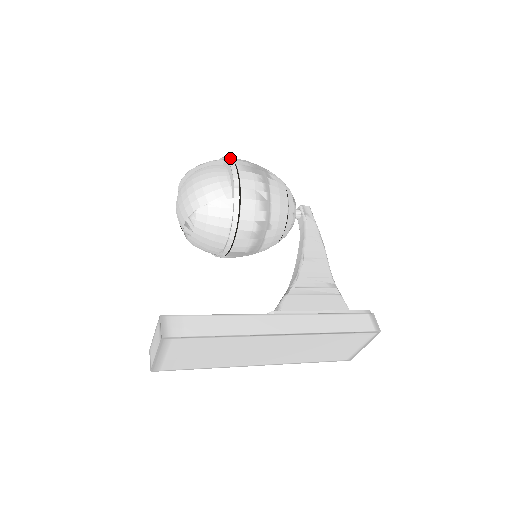
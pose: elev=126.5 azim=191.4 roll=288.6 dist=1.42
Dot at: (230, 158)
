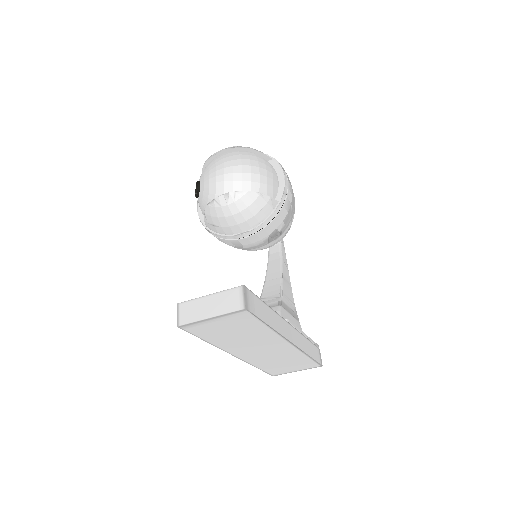
Dot at: occluded
